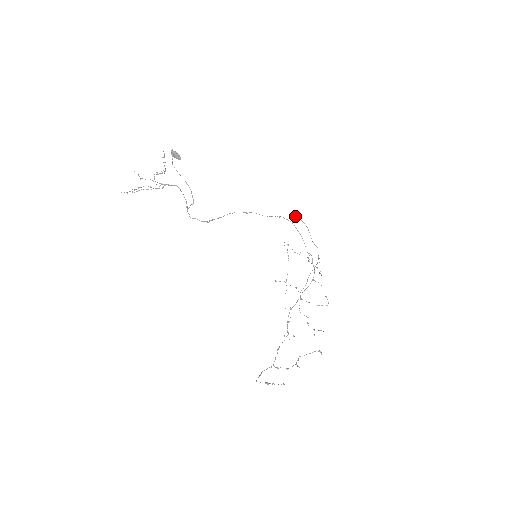
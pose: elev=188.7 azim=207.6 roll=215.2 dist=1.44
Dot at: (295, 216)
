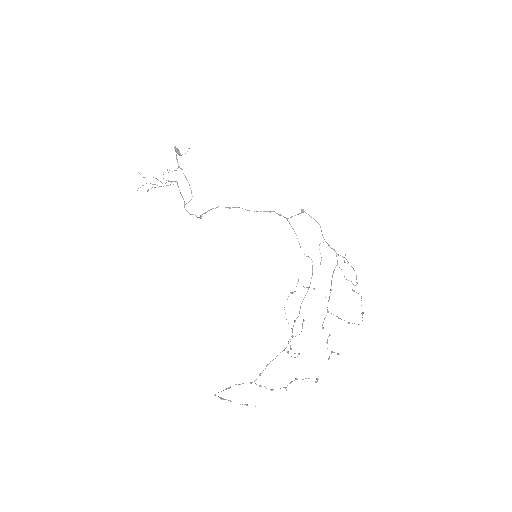
Dot at: (301, 210)
